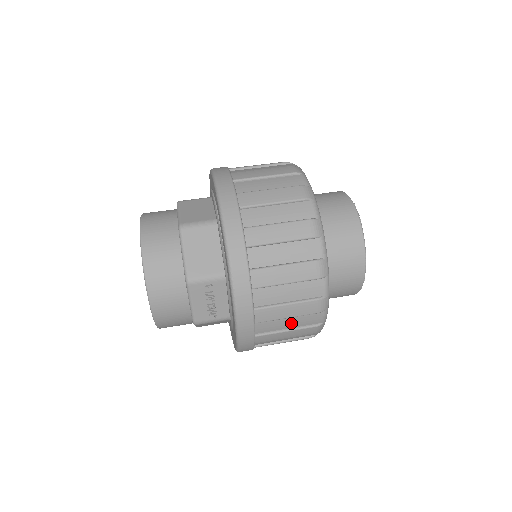
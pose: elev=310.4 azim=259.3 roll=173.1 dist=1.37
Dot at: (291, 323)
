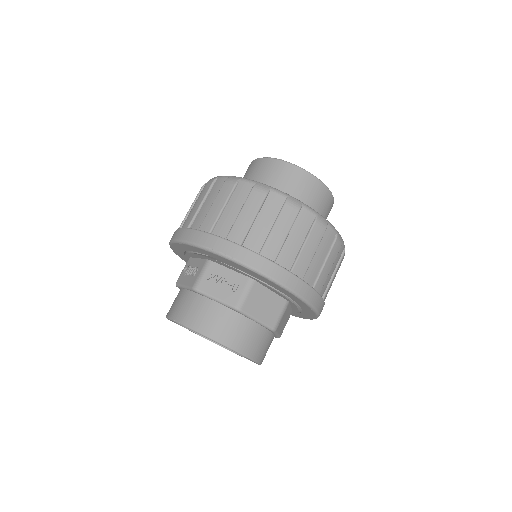
Dot at: occluded
